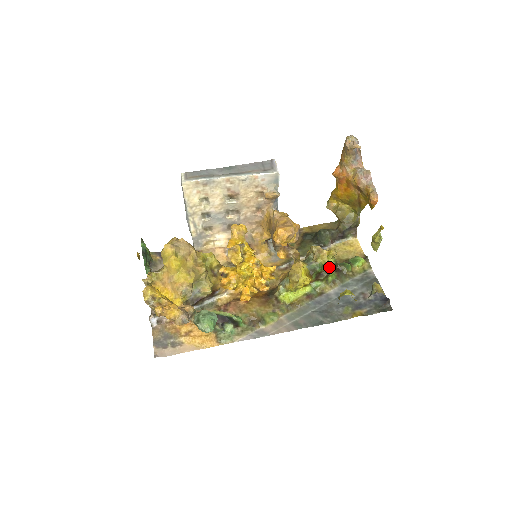
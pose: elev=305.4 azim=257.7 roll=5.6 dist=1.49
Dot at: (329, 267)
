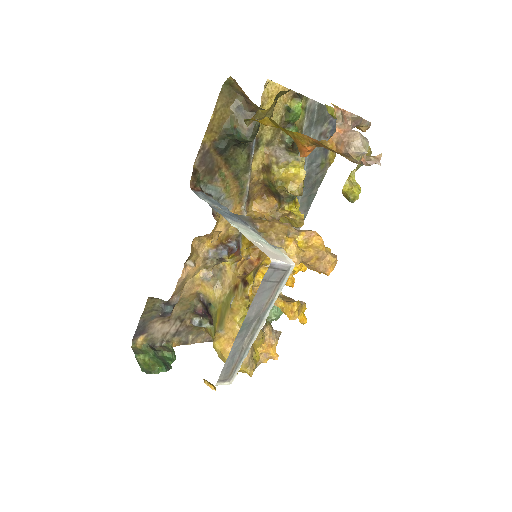
Dot at: occluded
